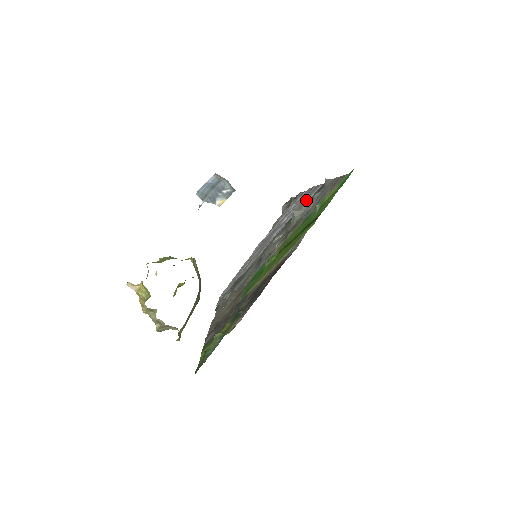
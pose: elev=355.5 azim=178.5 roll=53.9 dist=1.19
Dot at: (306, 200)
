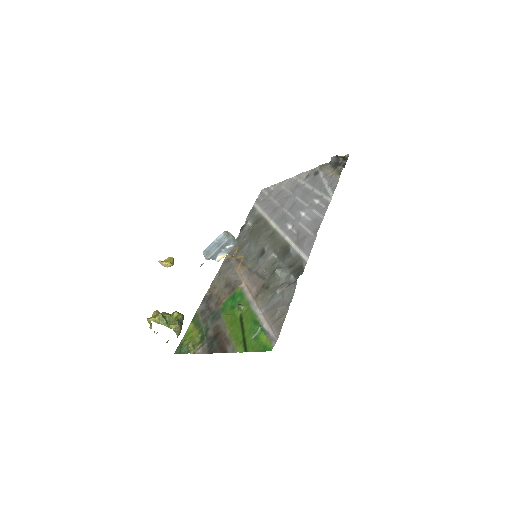
Dot at: (301, 247)
